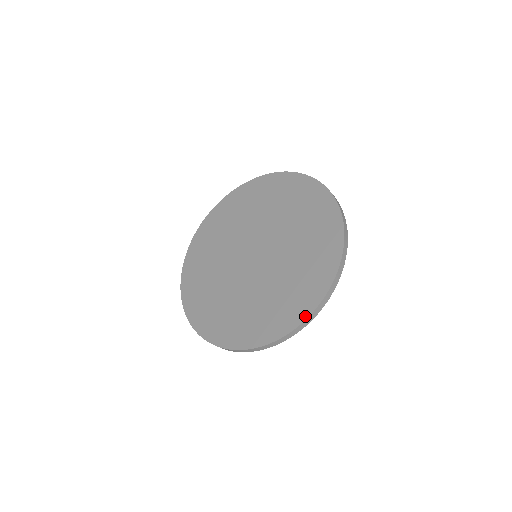
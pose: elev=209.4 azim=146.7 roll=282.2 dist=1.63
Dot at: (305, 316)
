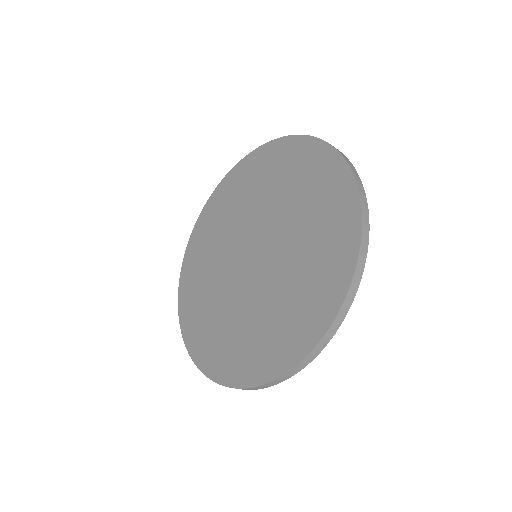
Dot at: (329, 319)
